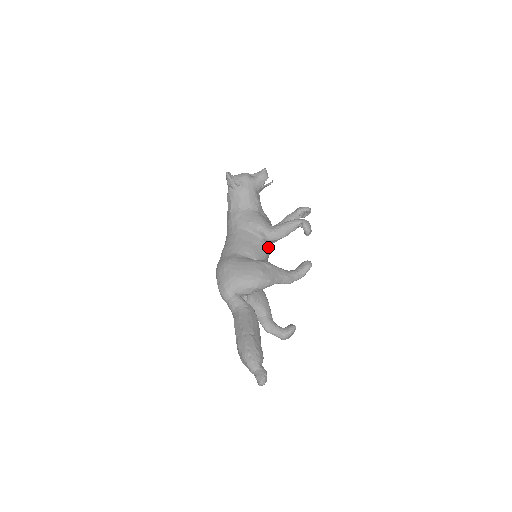
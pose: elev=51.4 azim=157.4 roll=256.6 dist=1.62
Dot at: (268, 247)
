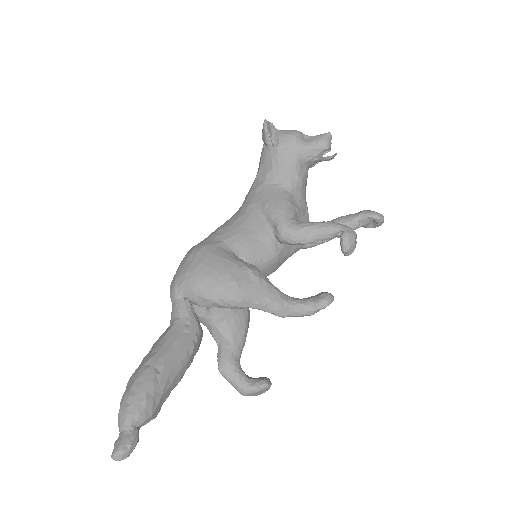
Dot at: (280, 250)
